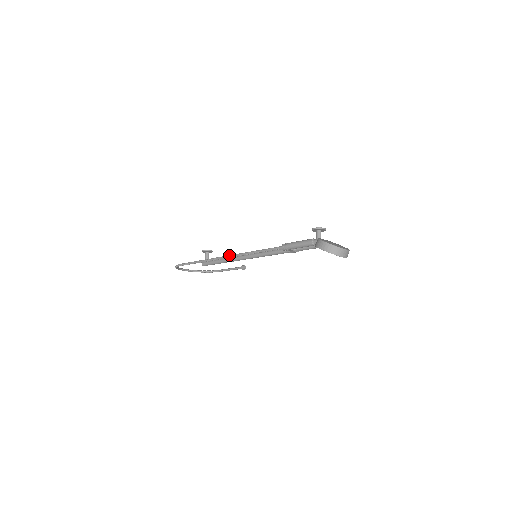
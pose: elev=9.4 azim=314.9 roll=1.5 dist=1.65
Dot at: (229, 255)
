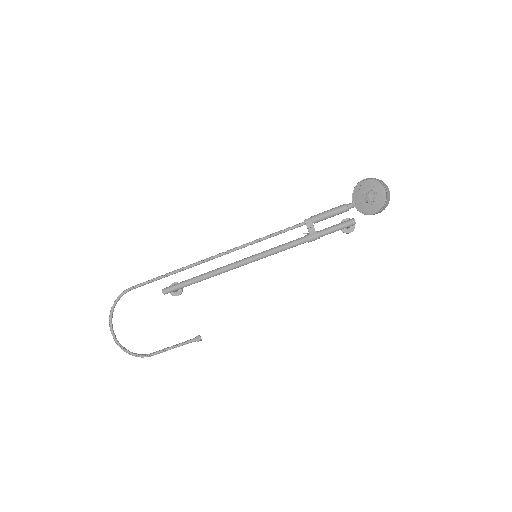
Dot at: (222, 253)
